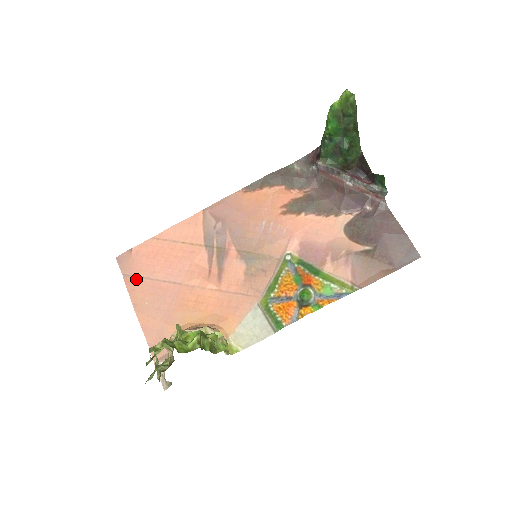
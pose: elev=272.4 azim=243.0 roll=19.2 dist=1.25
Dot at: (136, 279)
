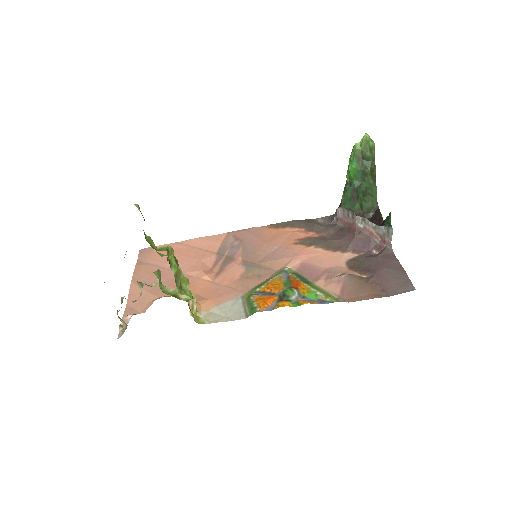
Dot at: (146, 264)
